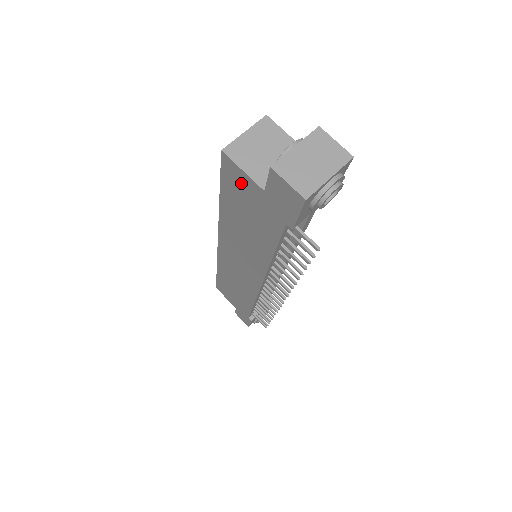
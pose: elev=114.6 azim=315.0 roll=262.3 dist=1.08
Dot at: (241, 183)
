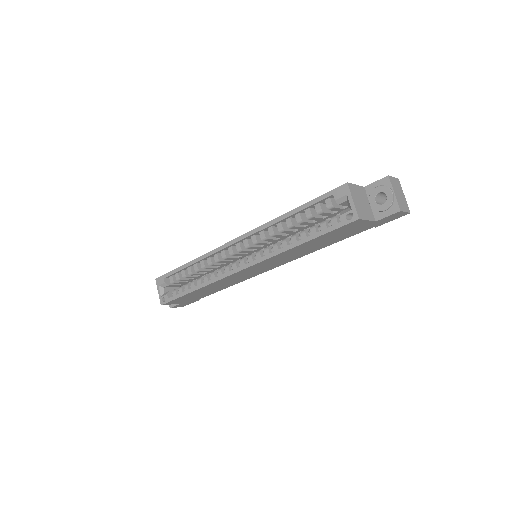
Dot at: (354, 226)
